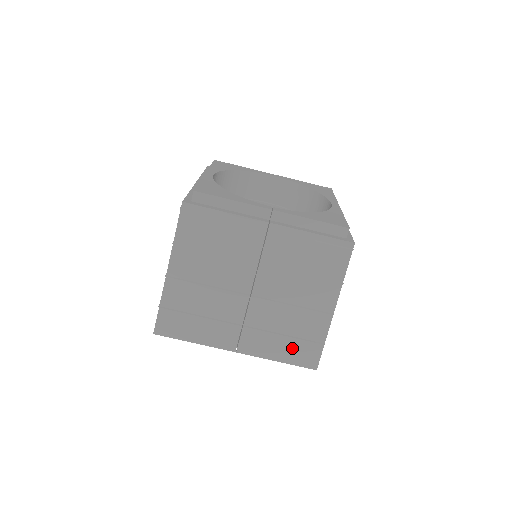
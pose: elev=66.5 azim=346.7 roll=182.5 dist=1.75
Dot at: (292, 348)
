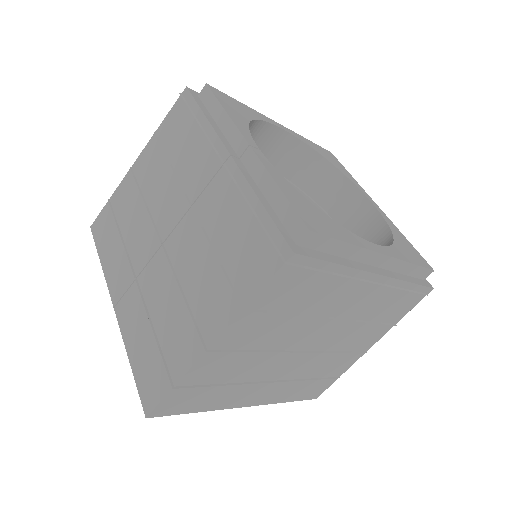
Dot at: (148, 356)
